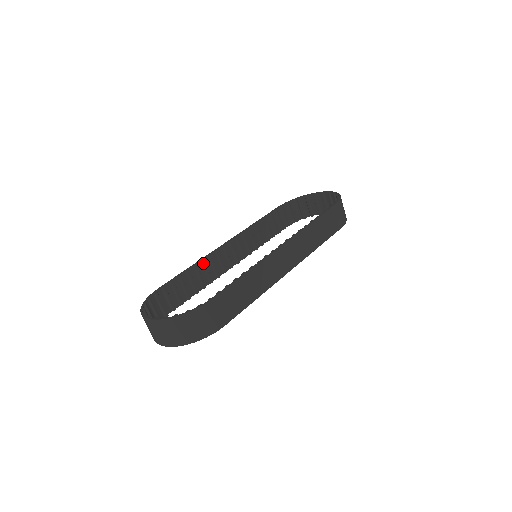
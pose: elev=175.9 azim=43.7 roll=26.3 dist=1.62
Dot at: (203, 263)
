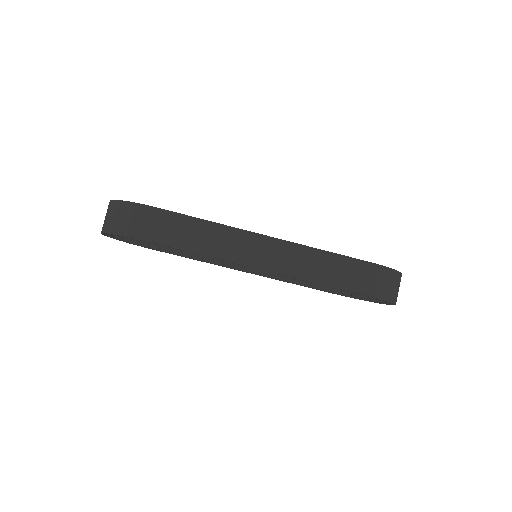
Dot at: occluded
